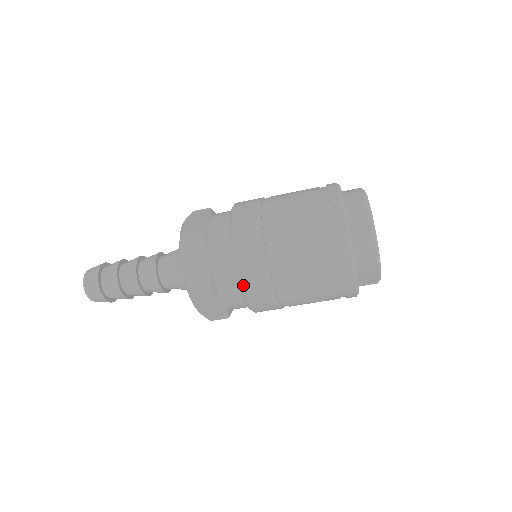
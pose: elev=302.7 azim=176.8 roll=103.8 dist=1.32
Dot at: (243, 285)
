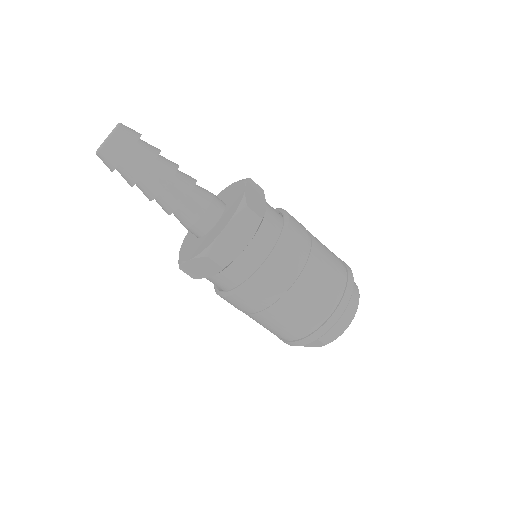
Dot at: (250, 285)
